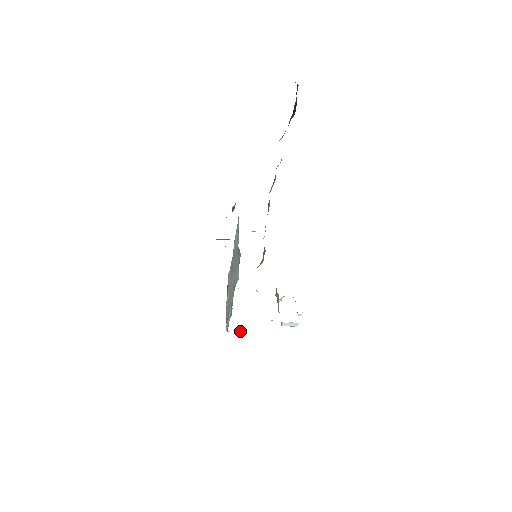
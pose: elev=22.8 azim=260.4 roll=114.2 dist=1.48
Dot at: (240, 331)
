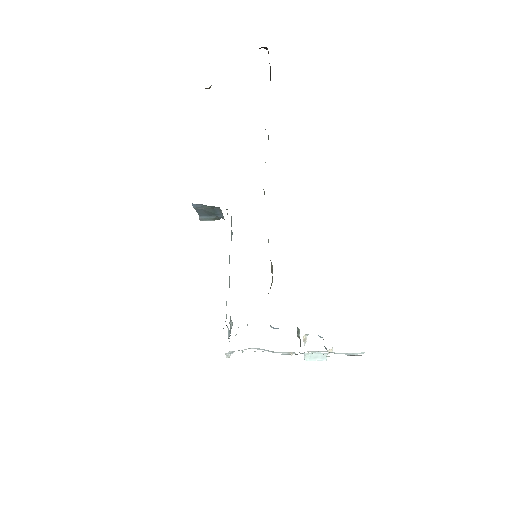
Dot at: (242, 351)
